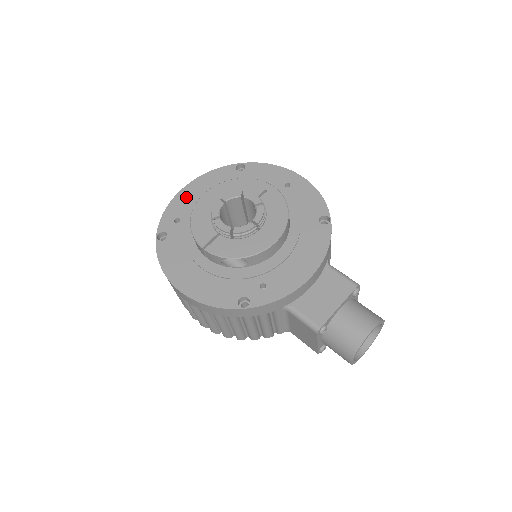
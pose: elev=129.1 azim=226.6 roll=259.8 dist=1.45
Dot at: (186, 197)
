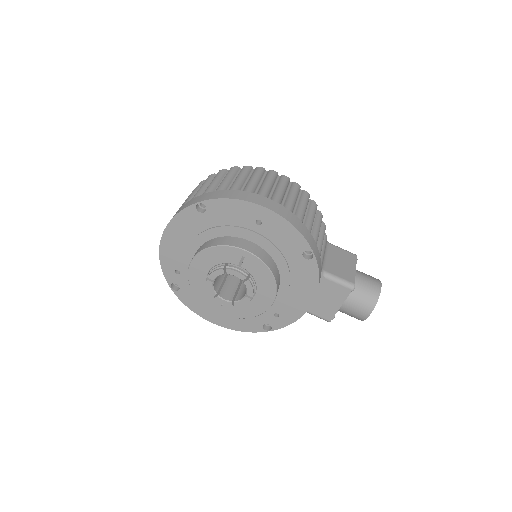
Dot at: (170, 249)
